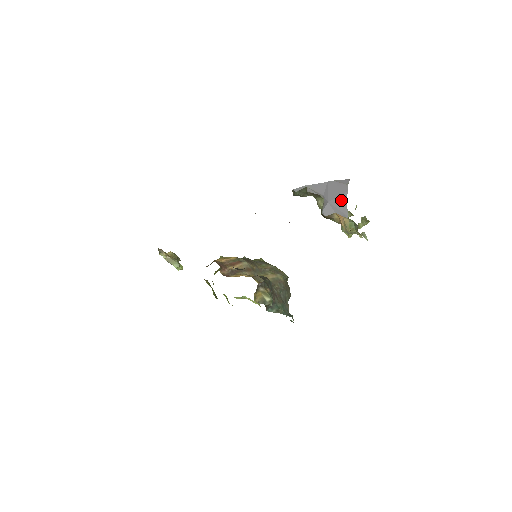
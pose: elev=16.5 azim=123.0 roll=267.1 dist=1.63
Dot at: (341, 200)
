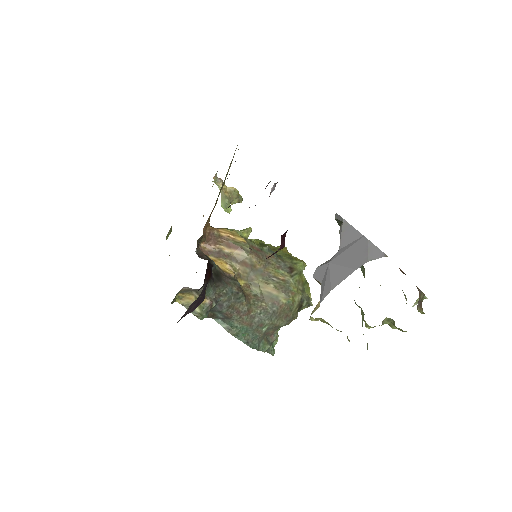
Dot at: (339, 274)
